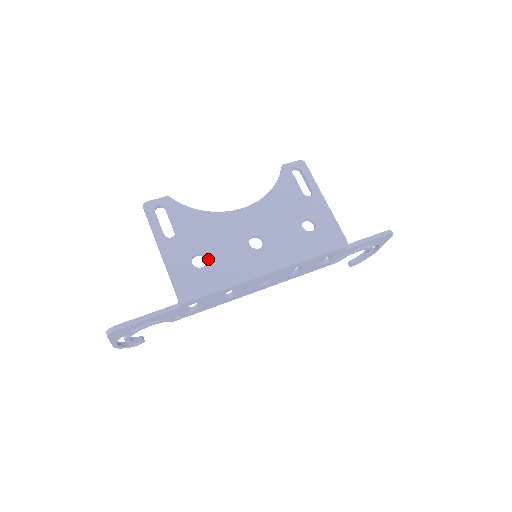
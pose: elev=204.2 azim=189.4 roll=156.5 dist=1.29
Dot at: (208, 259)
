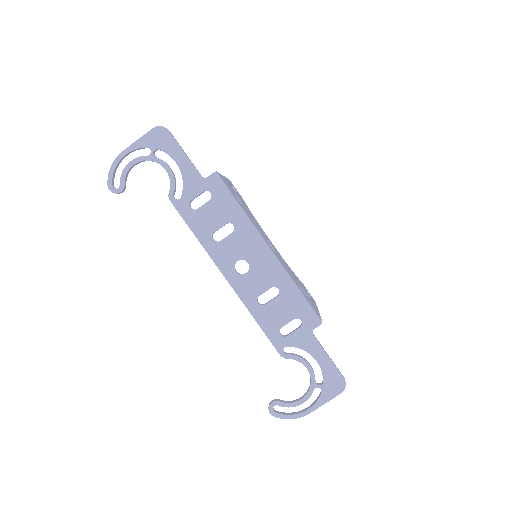
Dot at: (242, 205)
